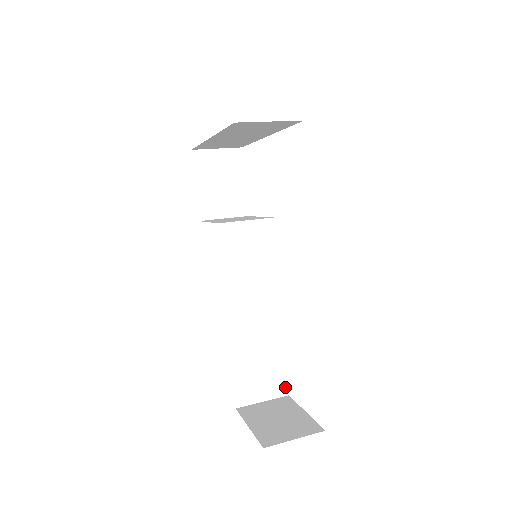
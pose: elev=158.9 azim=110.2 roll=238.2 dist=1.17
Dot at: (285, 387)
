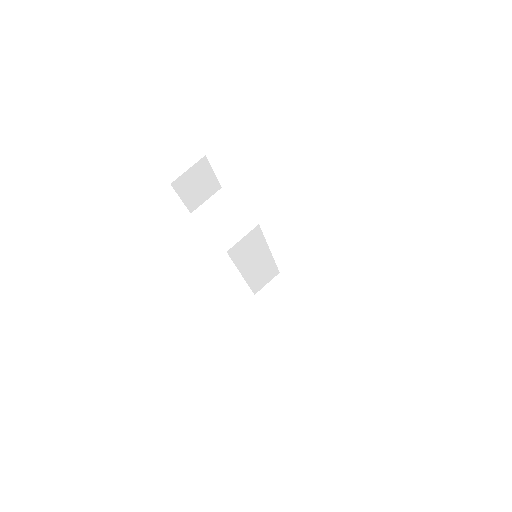
Dot at: (277, 272)
